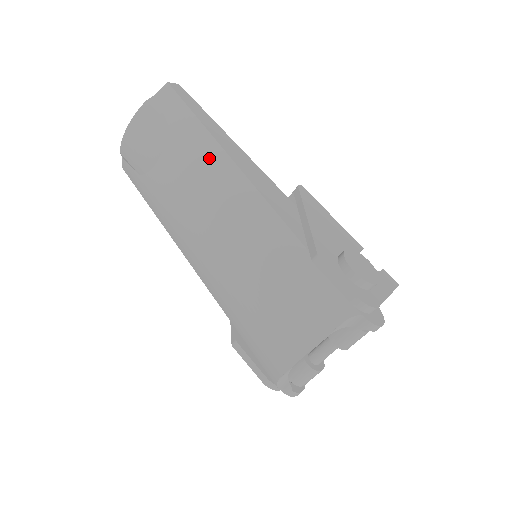
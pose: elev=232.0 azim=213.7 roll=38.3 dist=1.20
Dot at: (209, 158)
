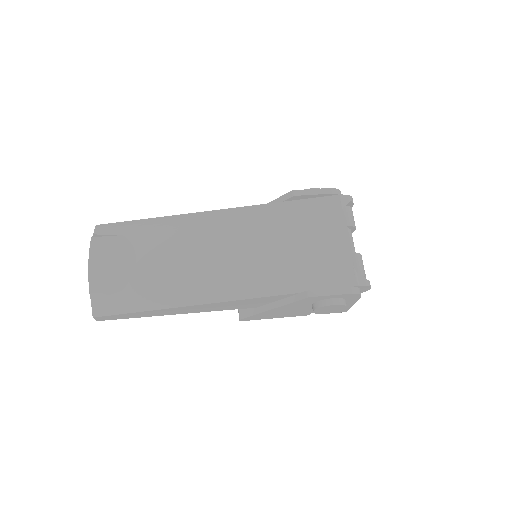
Dot at: (175, 223)
